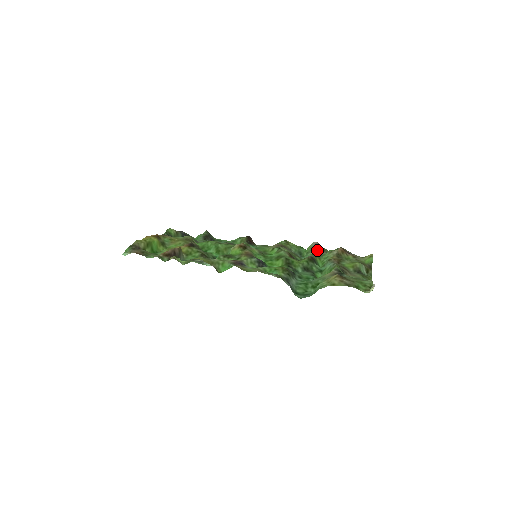
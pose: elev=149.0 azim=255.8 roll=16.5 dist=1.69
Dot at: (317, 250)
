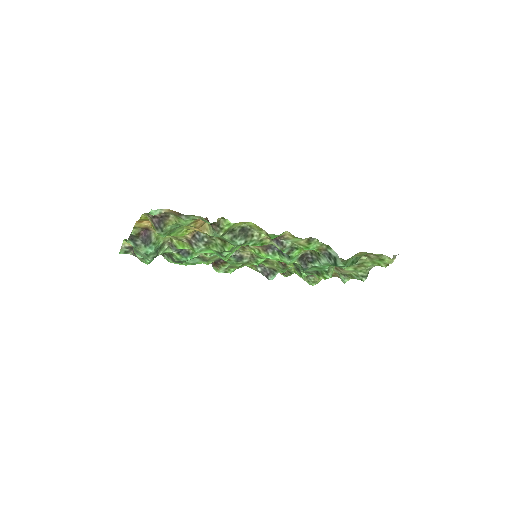
Dot at: occluded
